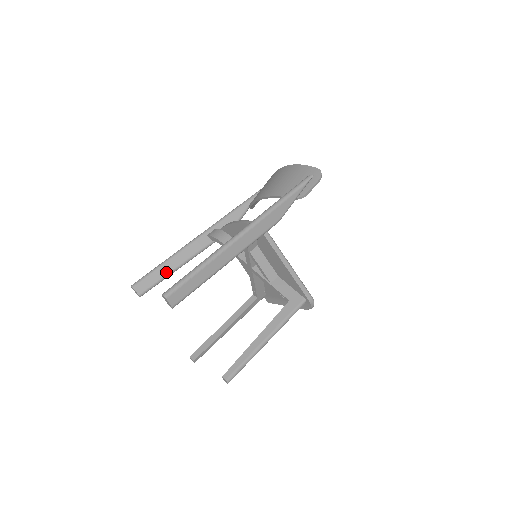
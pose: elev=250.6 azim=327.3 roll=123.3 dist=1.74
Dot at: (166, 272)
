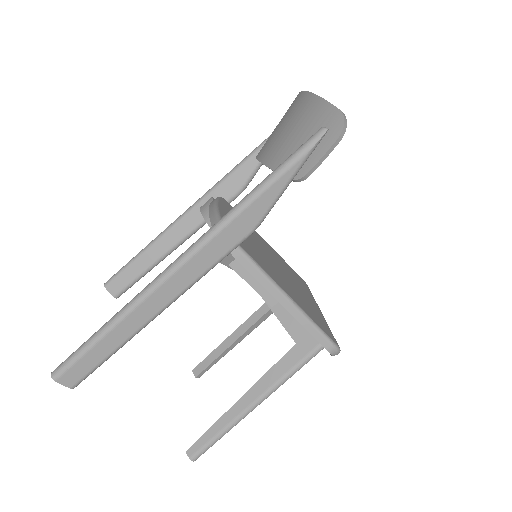
Dot at: (145, 265)
